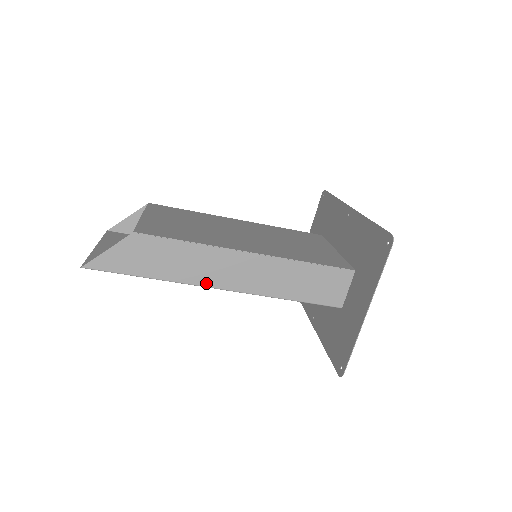
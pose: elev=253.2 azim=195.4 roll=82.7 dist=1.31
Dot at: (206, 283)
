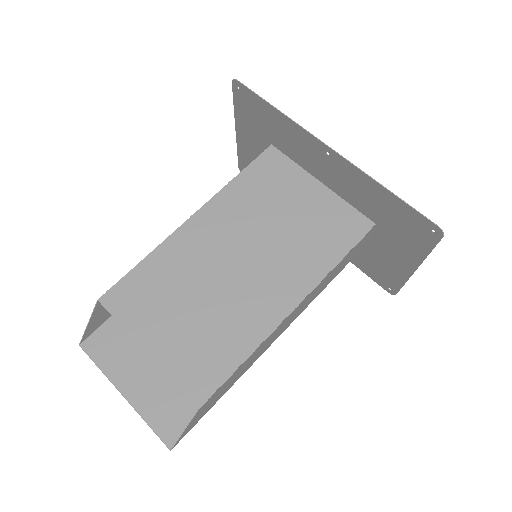
Dot at: (266, 349)
